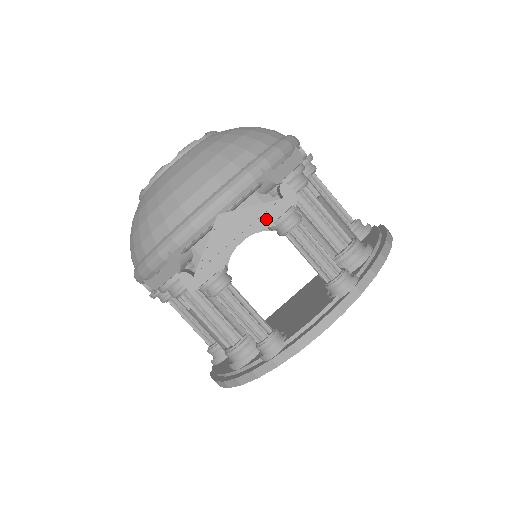
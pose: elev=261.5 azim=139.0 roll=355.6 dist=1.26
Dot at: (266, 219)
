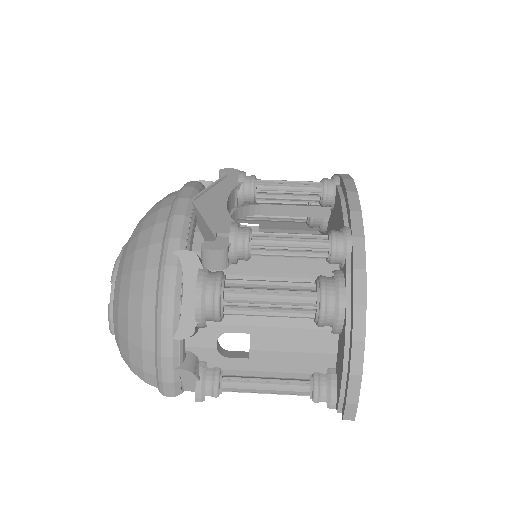
Dot at: (230, 184)
